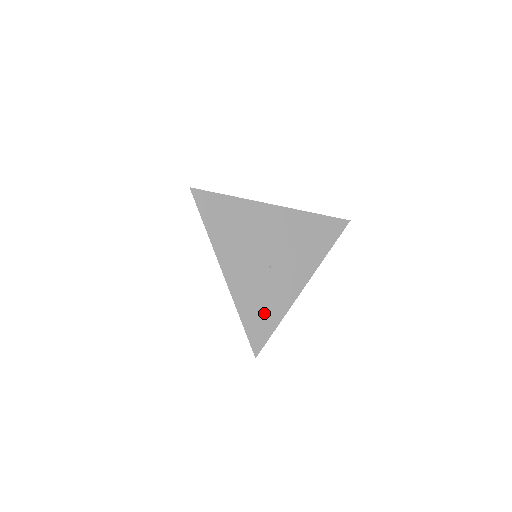
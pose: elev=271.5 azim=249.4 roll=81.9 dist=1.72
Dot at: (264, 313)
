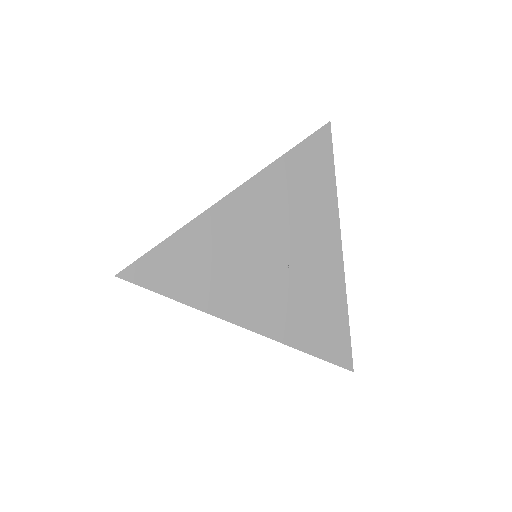
Dot at: (324, 321)
